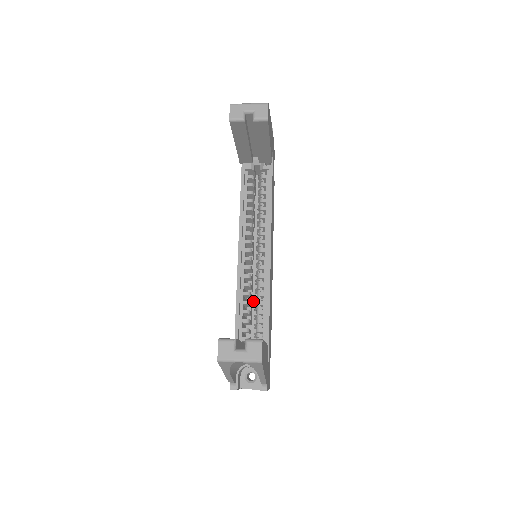
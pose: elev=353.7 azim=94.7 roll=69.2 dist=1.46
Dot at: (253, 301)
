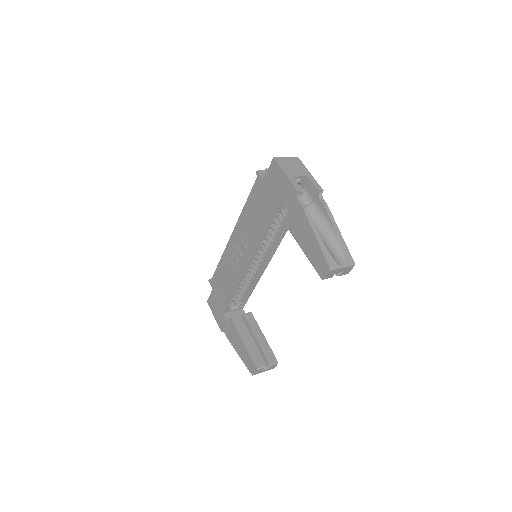
Dot at: occluded
